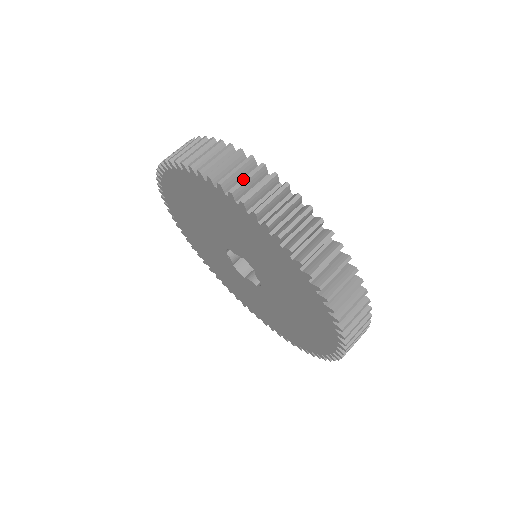
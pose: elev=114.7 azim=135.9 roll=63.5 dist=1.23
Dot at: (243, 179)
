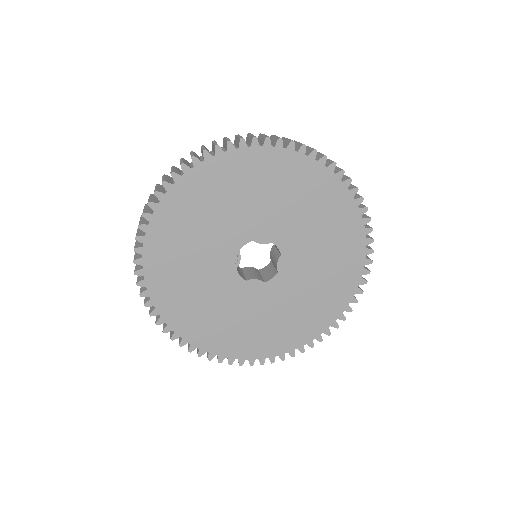
Dot at: (321, 153)
